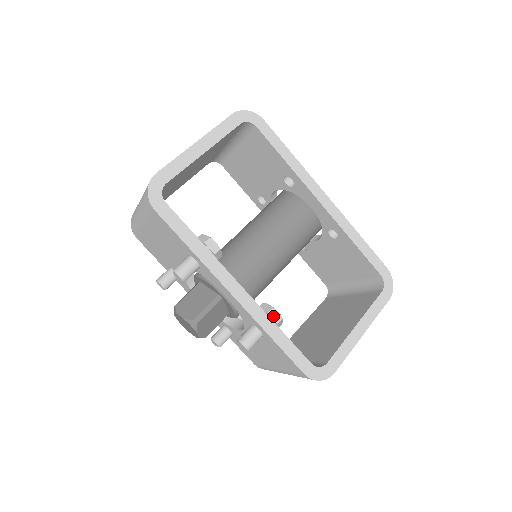
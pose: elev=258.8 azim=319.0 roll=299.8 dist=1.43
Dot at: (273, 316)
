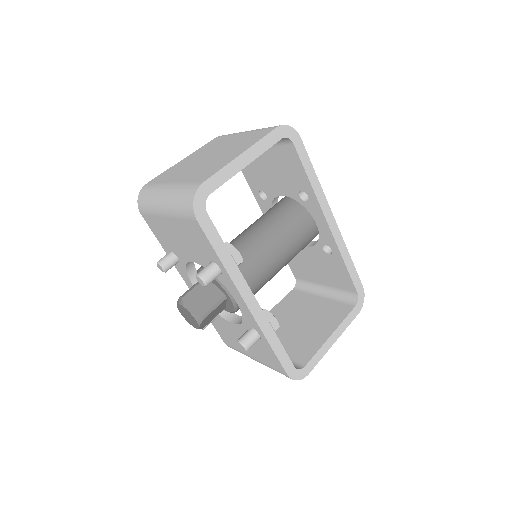
Dot at: (273, 324)
